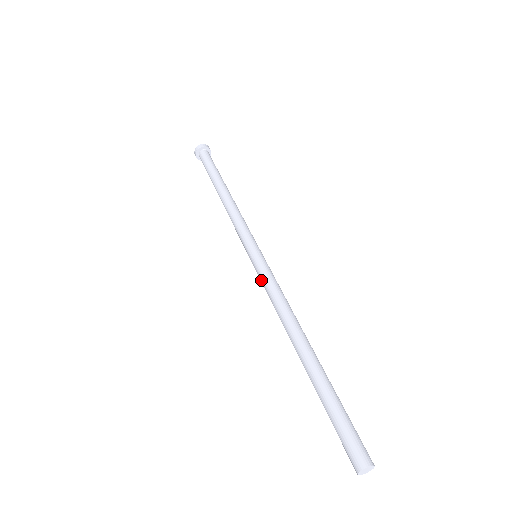
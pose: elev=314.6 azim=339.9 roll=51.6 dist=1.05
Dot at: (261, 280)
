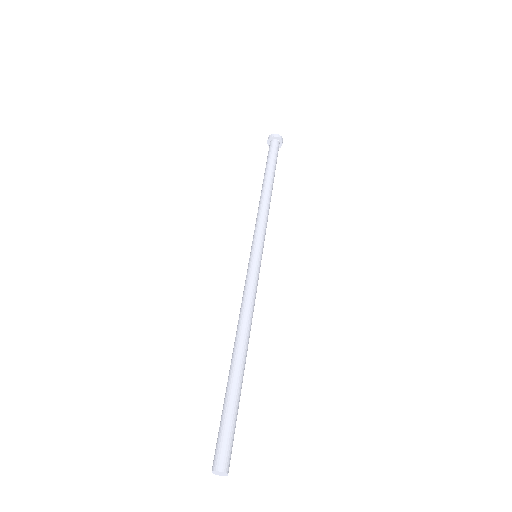
Dot at: (245, 280)
